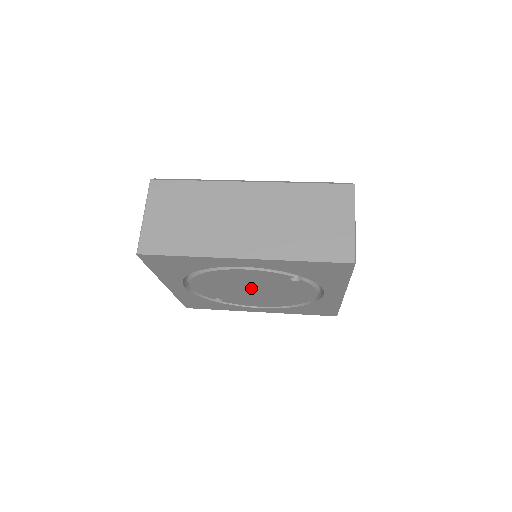
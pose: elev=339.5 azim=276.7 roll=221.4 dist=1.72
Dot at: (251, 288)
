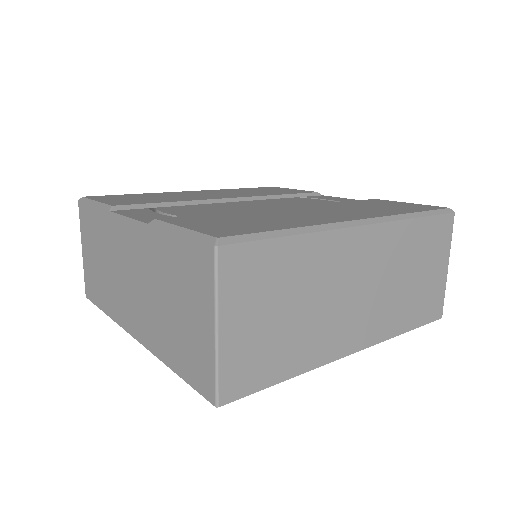
Dot at: occluded
